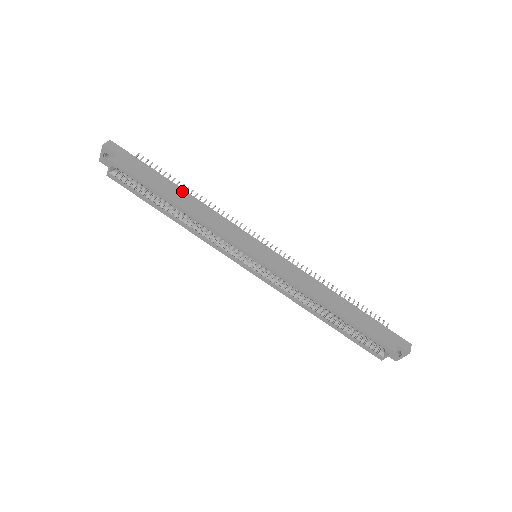
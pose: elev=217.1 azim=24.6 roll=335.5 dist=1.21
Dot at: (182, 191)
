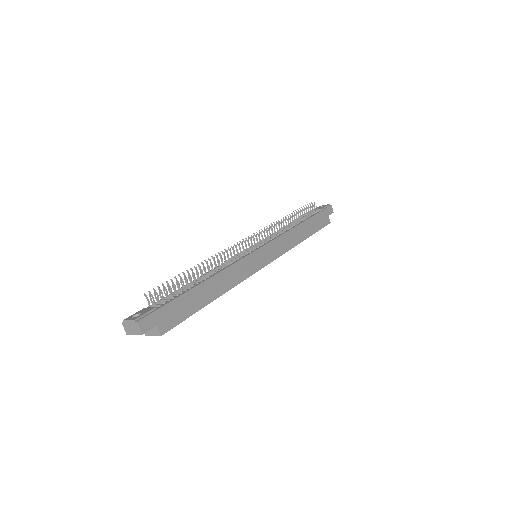
Dot at: (206, 283)
